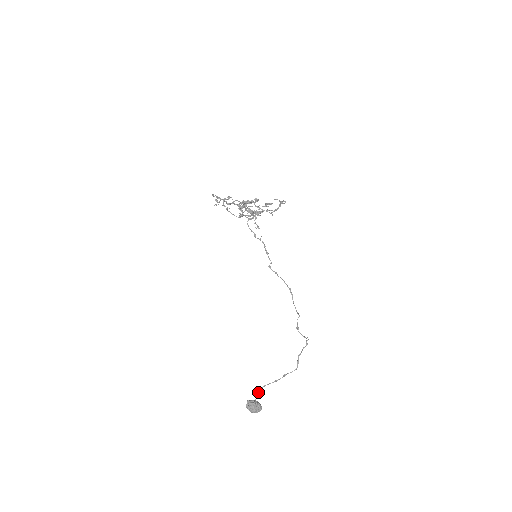
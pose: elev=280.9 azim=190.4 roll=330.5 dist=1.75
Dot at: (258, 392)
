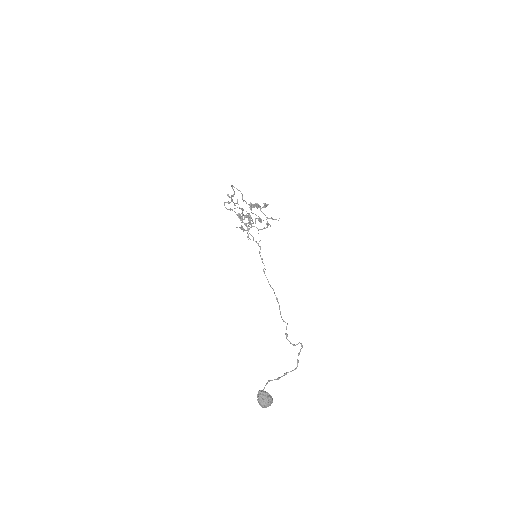
Dot at: occluded
